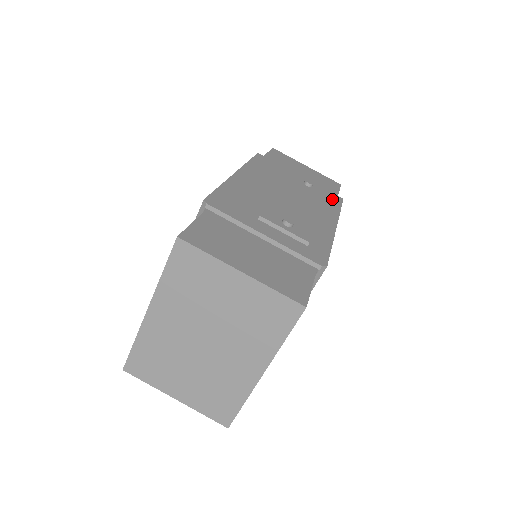
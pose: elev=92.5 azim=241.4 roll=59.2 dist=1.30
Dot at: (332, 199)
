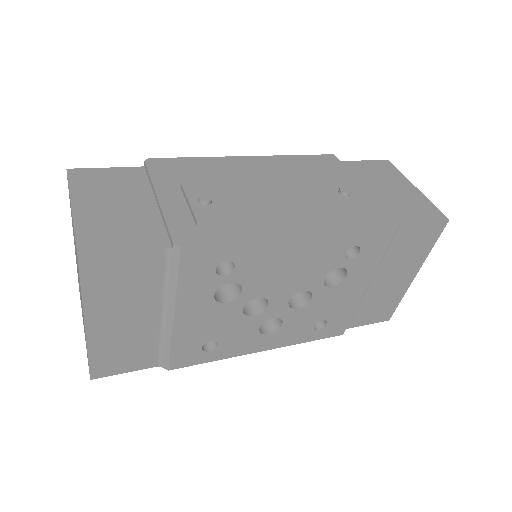
Dot at: (369, 218)
